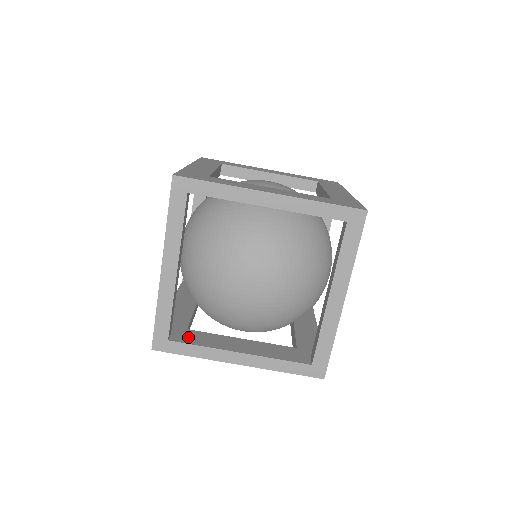
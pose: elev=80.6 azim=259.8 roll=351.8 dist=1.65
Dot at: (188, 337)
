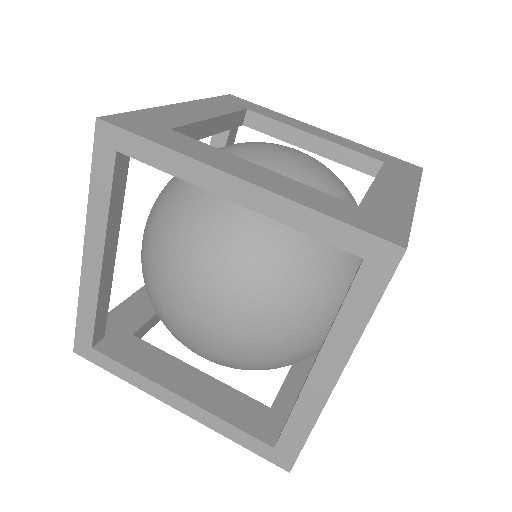
Dot at: (123, 349)
